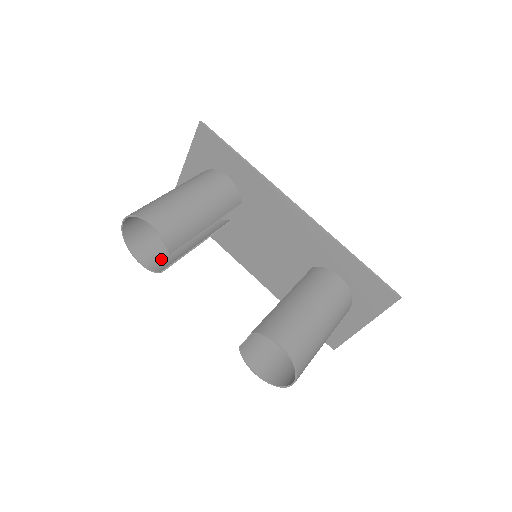
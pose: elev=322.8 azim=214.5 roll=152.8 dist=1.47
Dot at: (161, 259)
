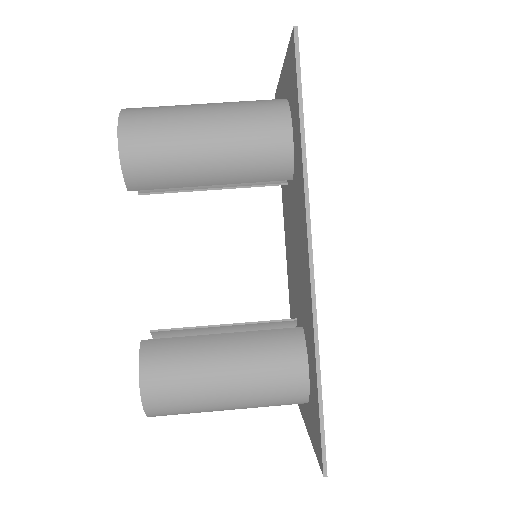
Dot at: occluded
